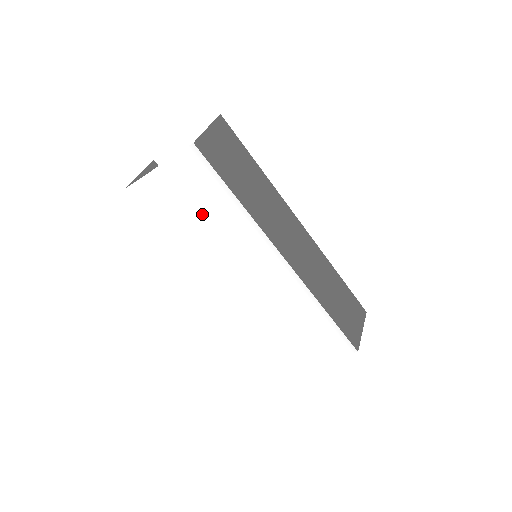
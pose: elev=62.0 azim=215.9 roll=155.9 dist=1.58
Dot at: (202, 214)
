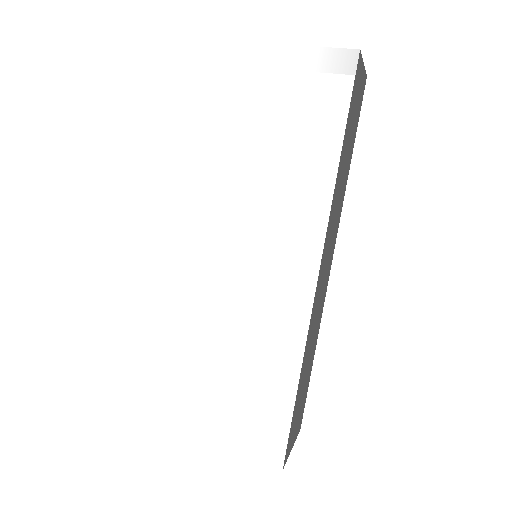
Dot at: (271, 142)
